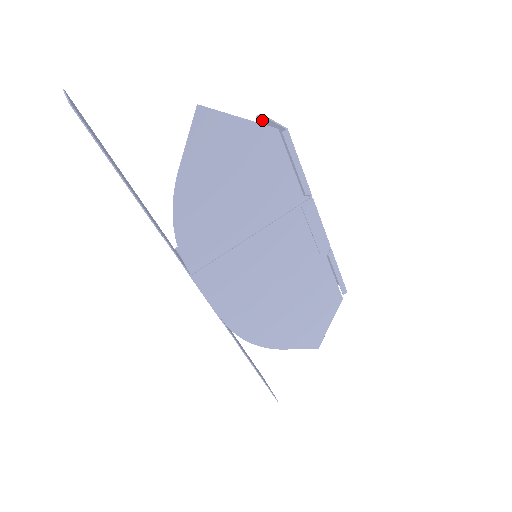
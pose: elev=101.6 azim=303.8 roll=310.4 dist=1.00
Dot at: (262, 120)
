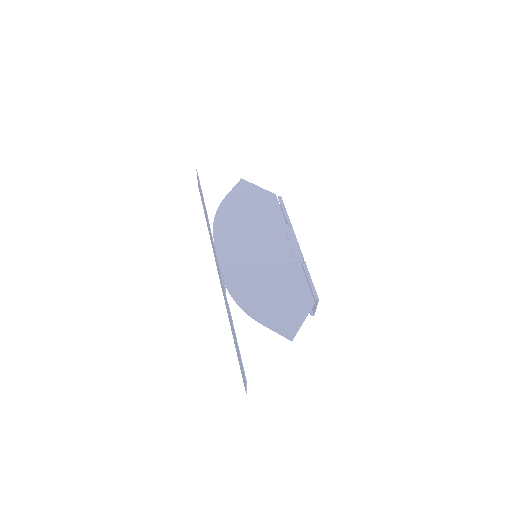
Dot at: occluded
